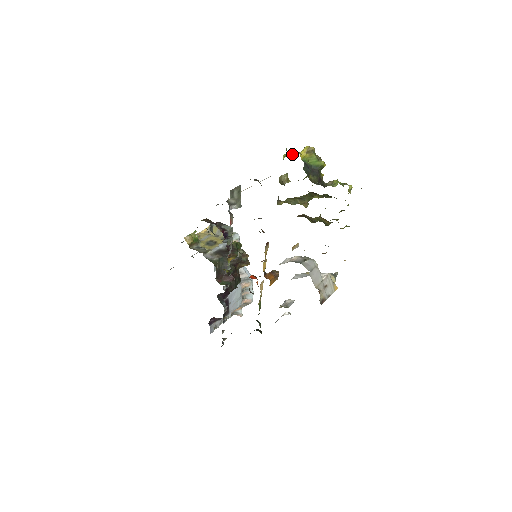
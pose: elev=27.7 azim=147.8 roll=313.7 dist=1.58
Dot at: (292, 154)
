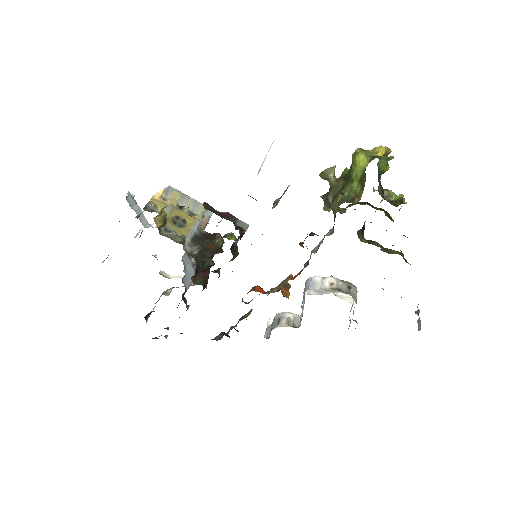
Dot at: (367, 153)
